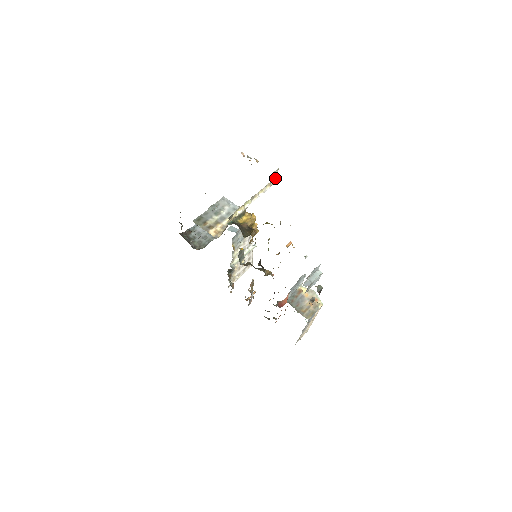
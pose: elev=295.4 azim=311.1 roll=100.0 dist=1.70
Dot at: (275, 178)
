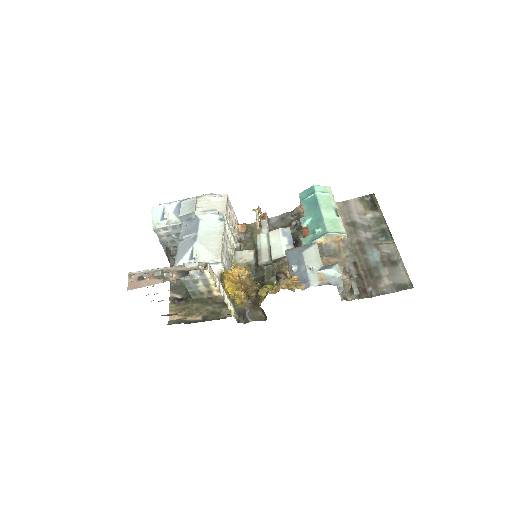
Dot at: (210, 274)
